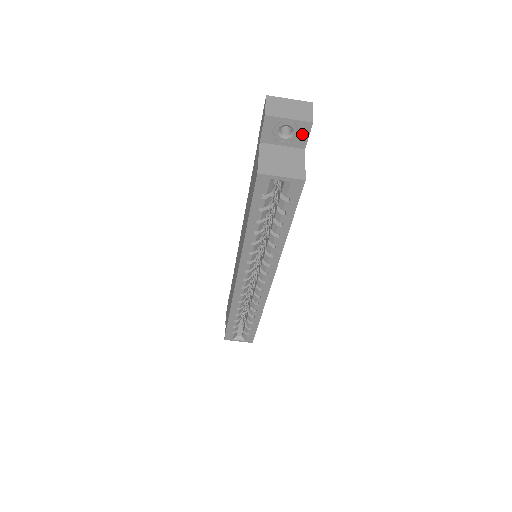
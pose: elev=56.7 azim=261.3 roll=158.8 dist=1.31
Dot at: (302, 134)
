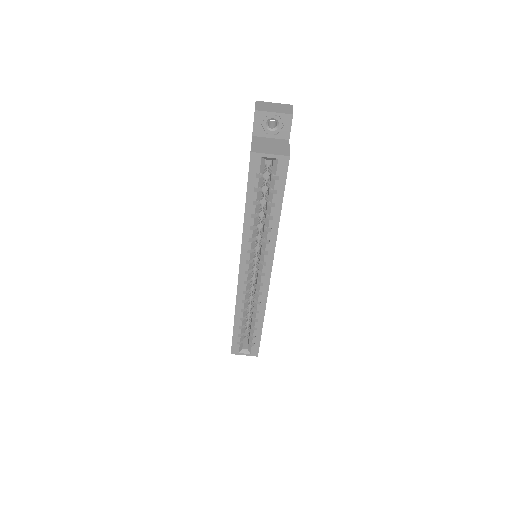
Dot at: (285, 126)
